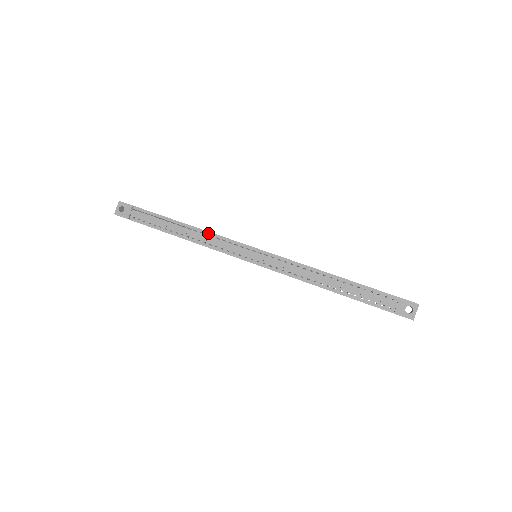
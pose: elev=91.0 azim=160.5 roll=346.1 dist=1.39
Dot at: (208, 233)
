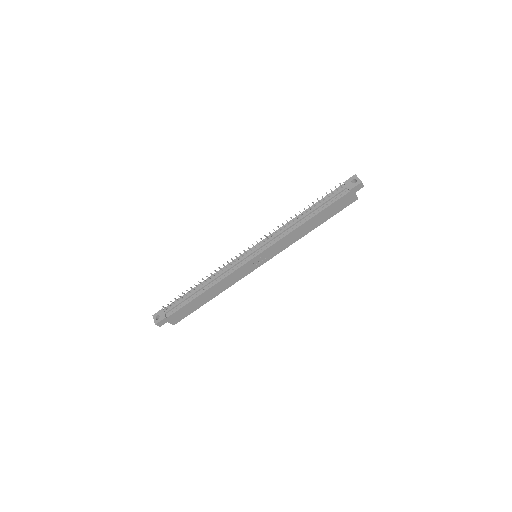
Dot at: (218, 272)
